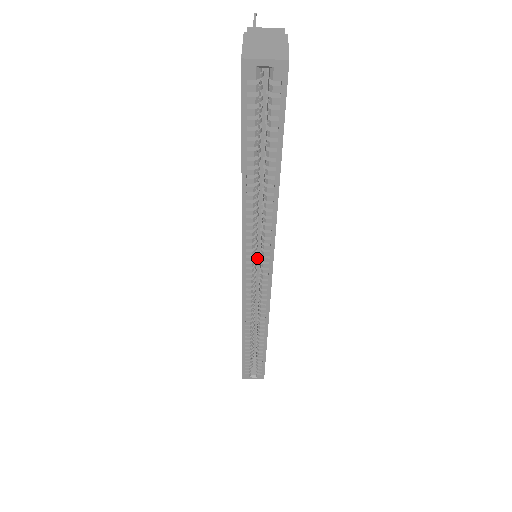
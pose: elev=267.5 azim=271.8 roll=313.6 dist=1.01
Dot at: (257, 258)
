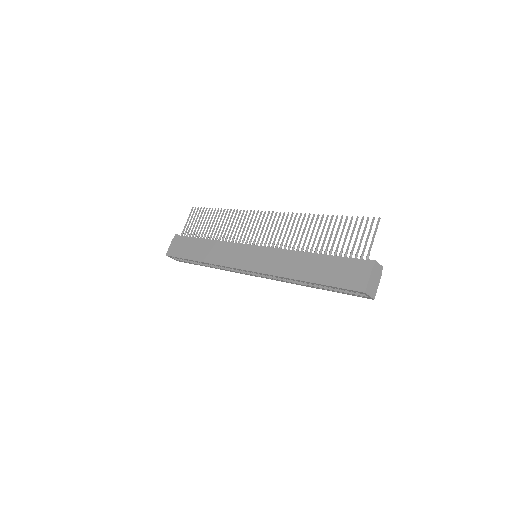
Dot at: occluded
